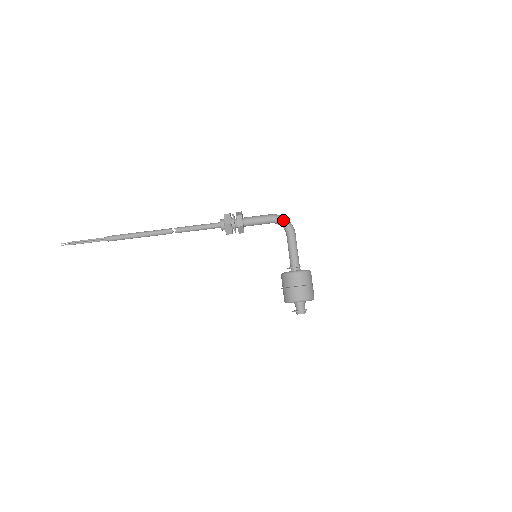
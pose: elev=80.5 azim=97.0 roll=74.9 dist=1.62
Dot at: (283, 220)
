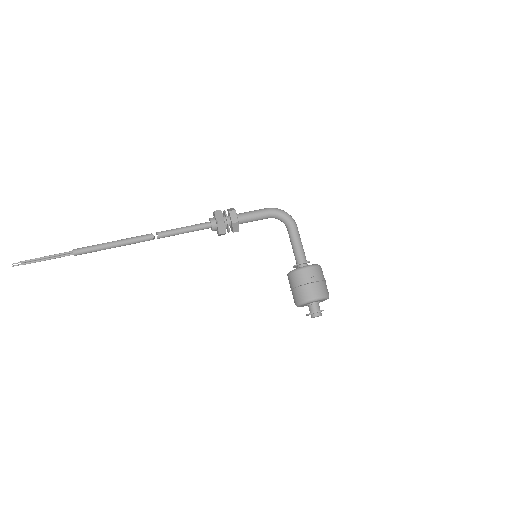
Dot at: (282, 213)
